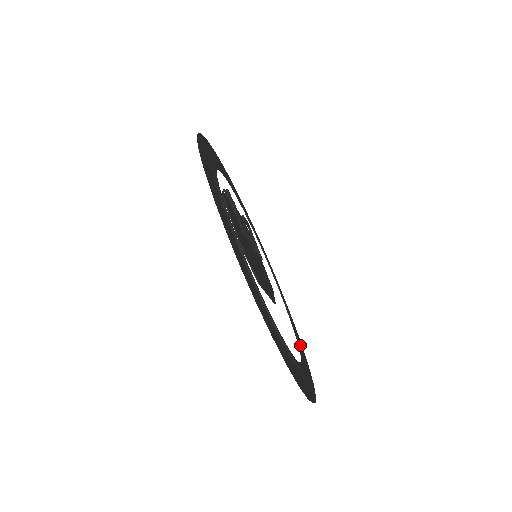
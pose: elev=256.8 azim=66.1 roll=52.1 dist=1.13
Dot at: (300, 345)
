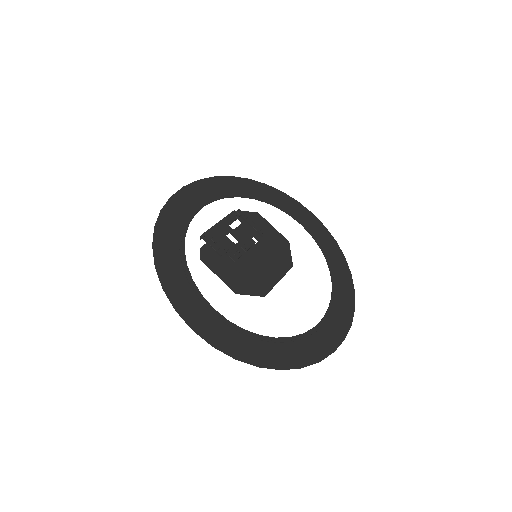
Dot at: (335, 256)
